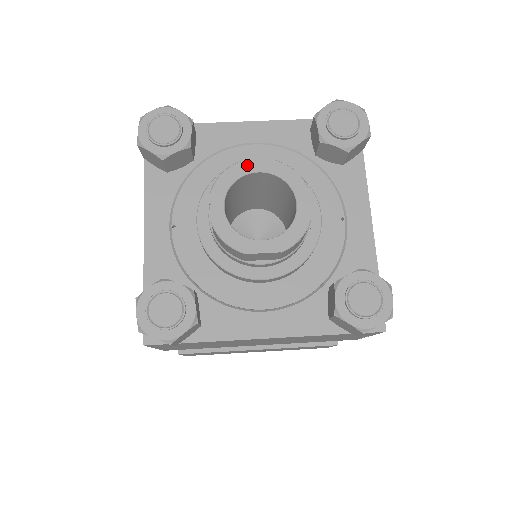
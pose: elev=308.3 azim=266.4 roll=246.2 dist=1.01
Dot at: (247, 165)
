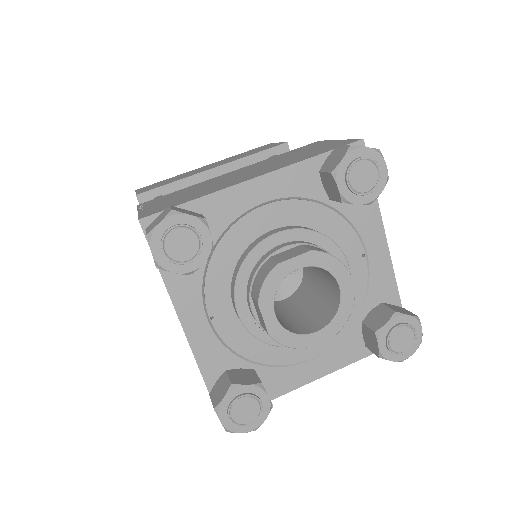
Dot at: (286, 266)
